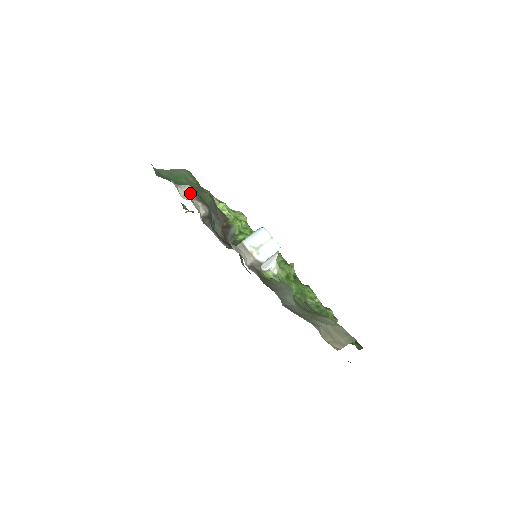
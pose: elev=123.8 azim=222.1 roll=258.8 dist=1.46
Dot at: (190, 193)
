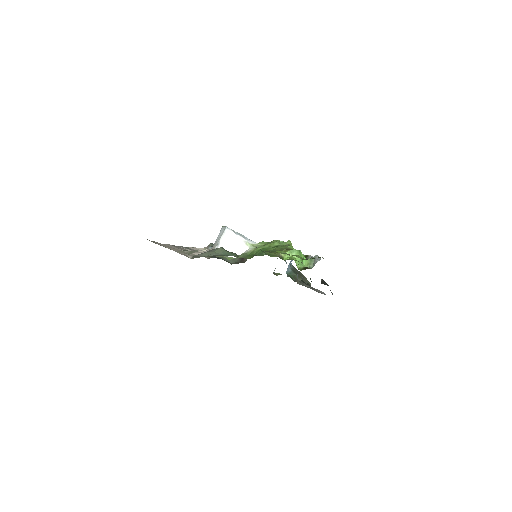
Dot at: occluded
